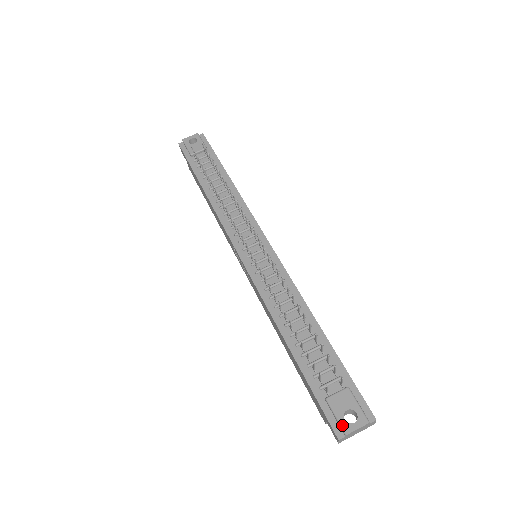
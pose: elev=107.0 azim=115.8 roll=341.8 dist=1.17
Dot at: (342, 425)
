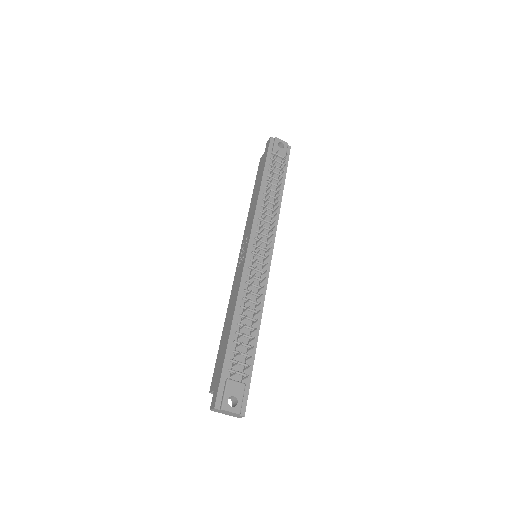
Dot at: (224, 402)
